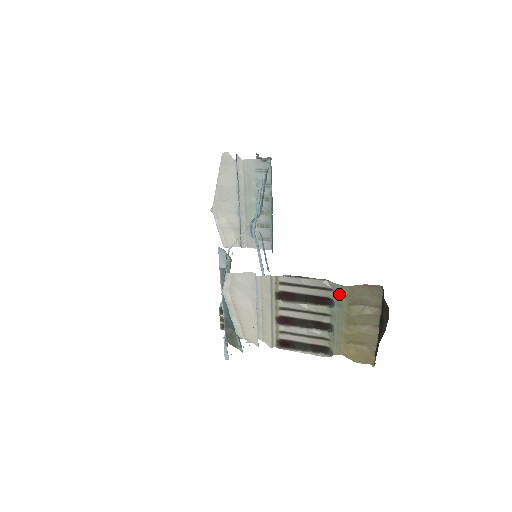
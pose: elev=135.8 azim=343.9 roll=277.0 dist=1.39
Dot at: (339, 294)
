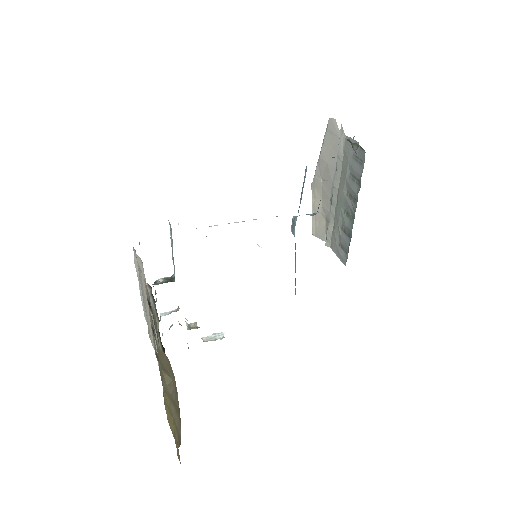
Dot at: (157, 347)
